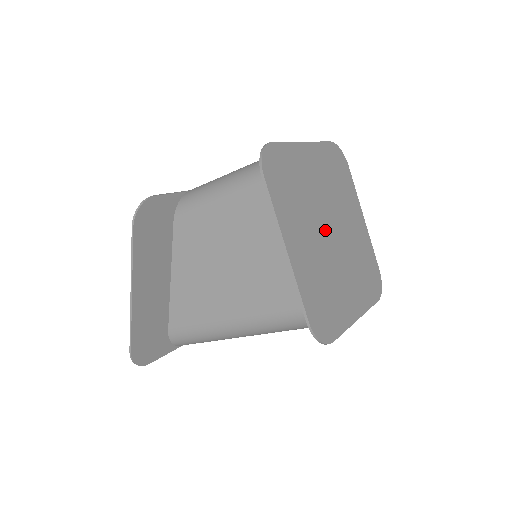
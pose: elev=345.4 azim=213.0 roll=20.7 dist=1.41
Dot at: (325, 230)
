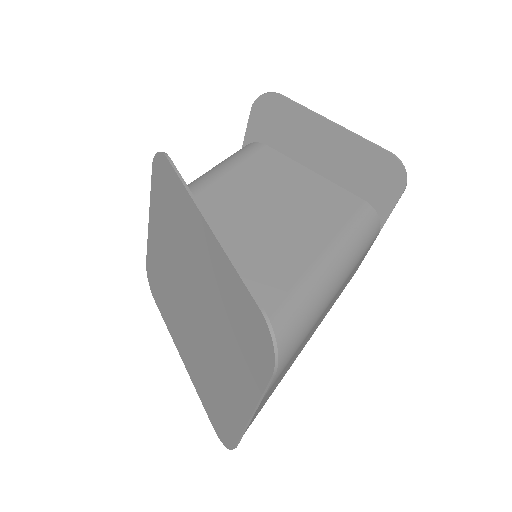
Dot at: occluded
